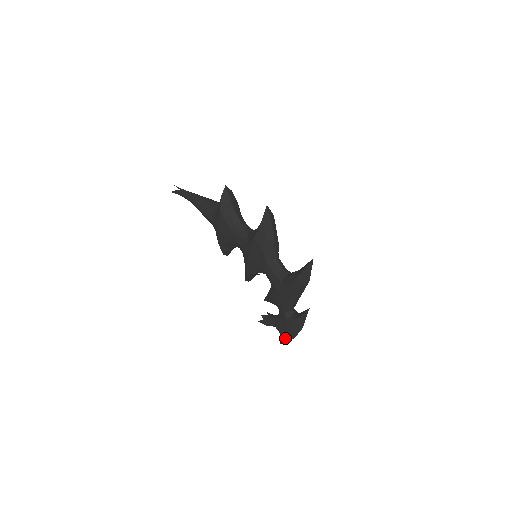
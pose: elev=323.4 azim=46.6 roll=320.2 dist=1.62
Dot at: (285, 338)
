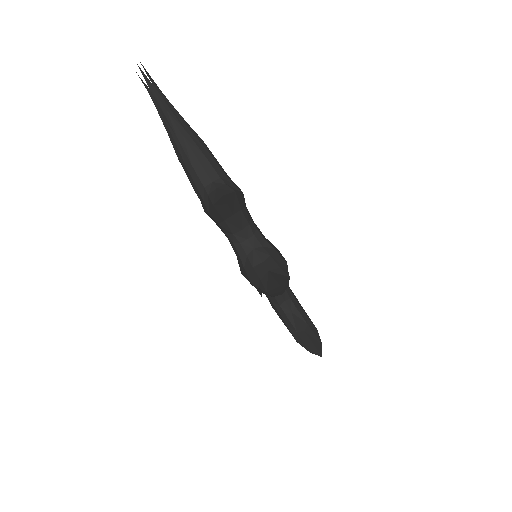
Dot at: occluded
